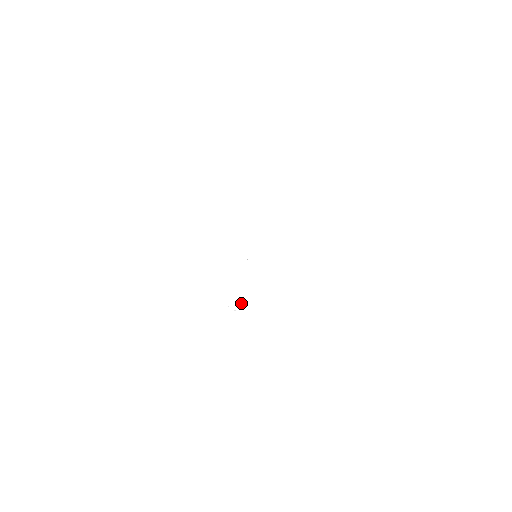
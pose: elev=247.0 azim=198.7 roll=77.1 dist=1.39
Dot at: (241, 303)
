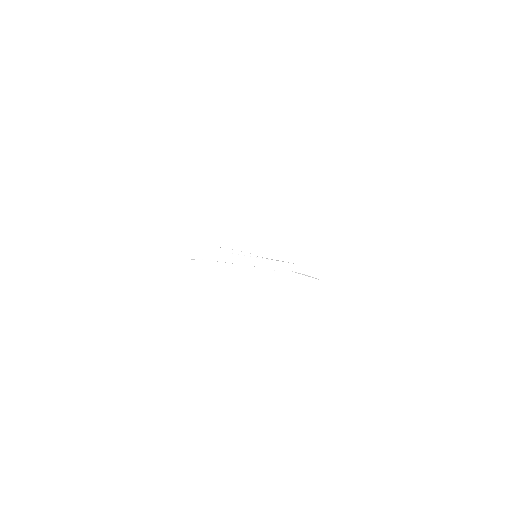
Dot at: occluded
